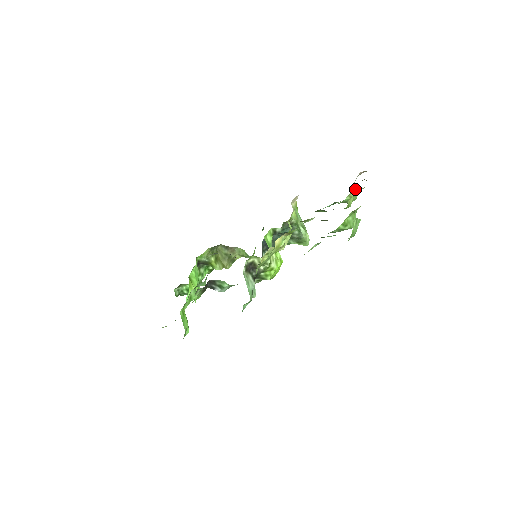
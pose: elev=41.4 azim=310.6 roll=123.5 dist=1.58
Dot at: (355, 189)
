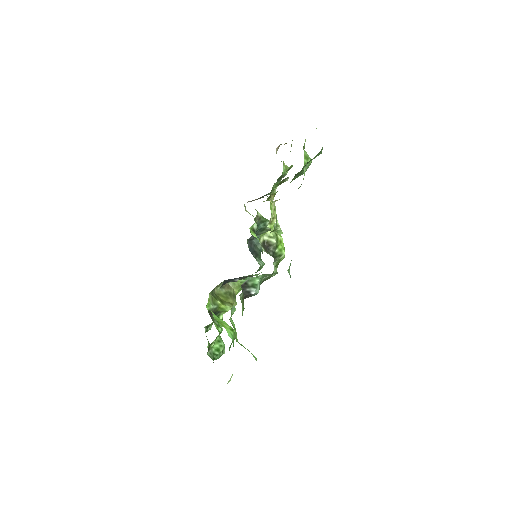
Dot at: occluded
